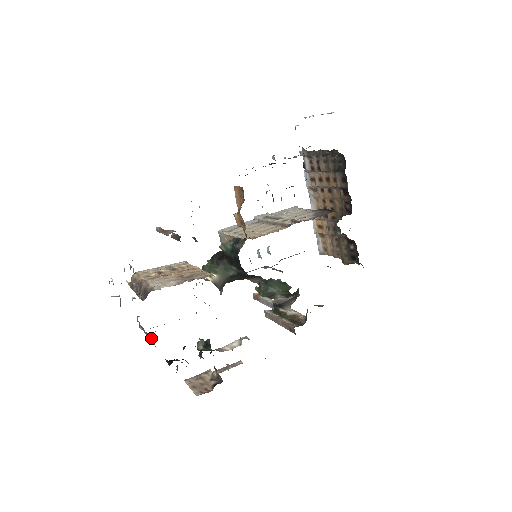
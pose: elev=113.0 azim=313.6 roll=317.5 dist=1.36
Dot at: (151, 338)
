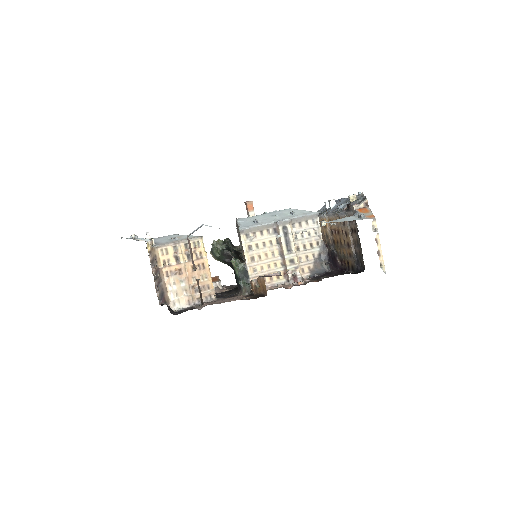
Dot at: occluded
